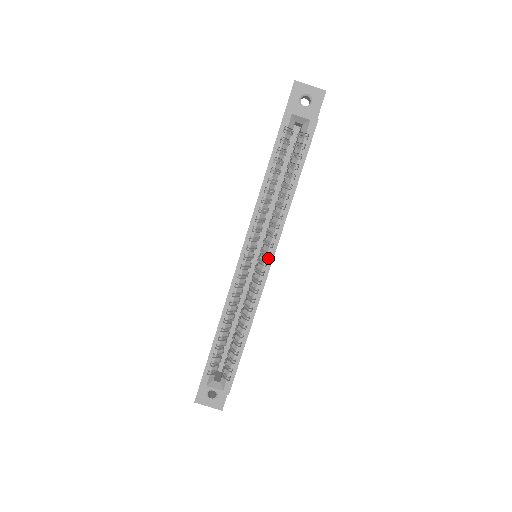
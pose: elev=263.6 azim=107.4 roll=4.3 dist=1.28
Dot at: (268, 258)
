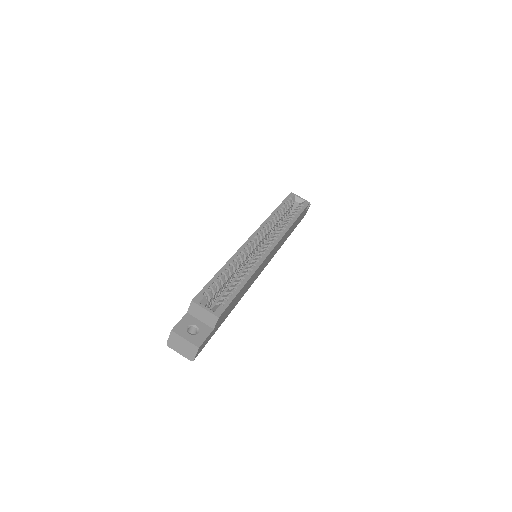
Dot at: (272, 244)
